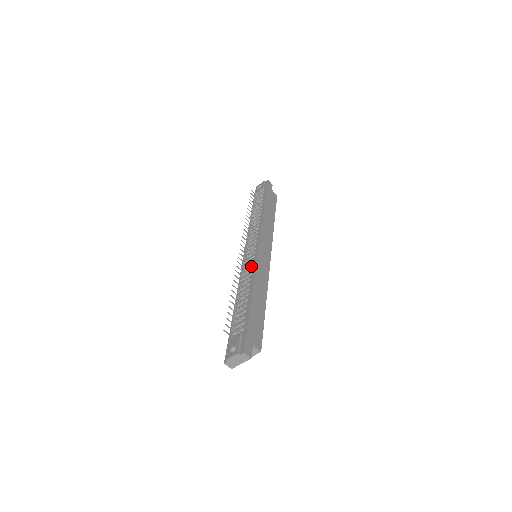
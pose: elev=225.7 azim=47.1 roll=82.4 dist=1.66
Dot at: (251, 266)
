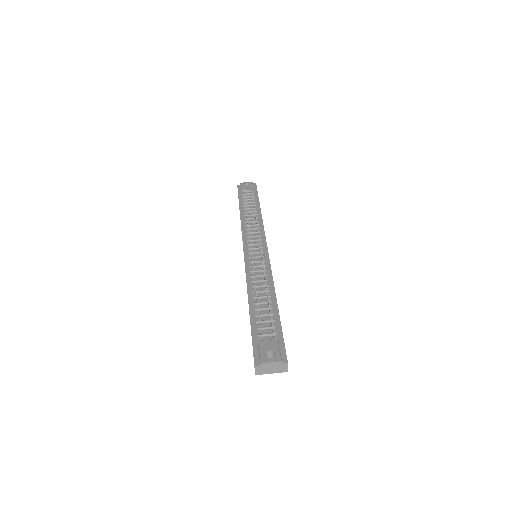
Dot at: (264, 266)
